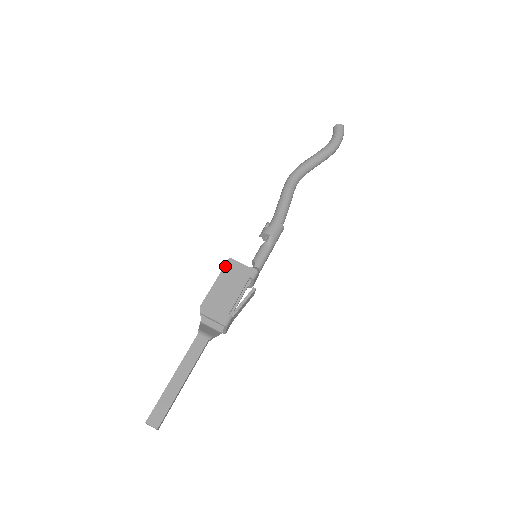
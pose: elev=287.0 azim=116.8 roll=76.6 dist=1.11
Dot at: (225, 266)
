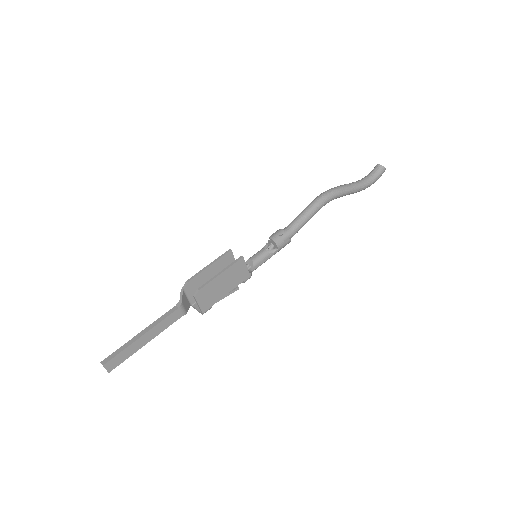
Dot at: (236, 263)
